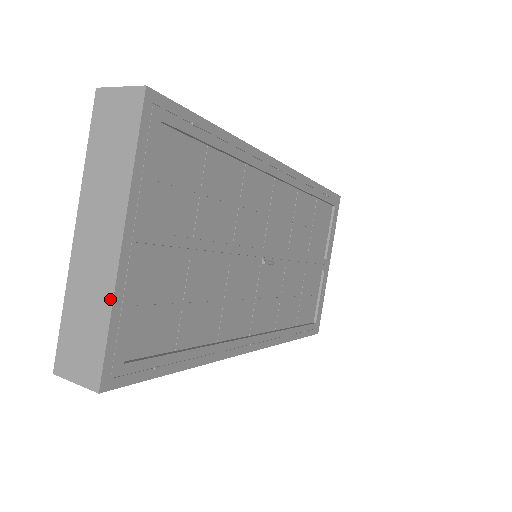
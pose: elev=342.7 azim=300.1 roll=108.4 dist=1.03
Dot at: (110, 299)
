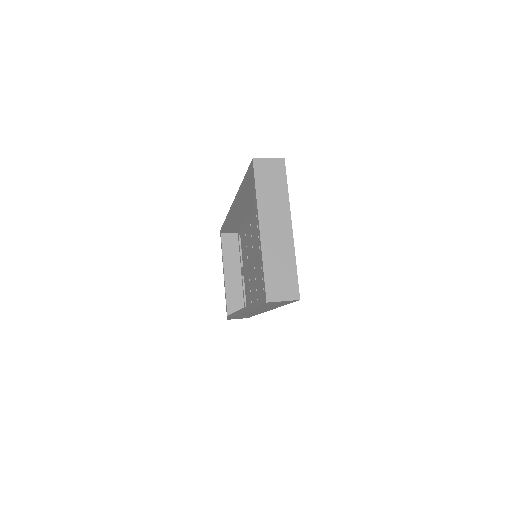
Dot at: (293, 255)
